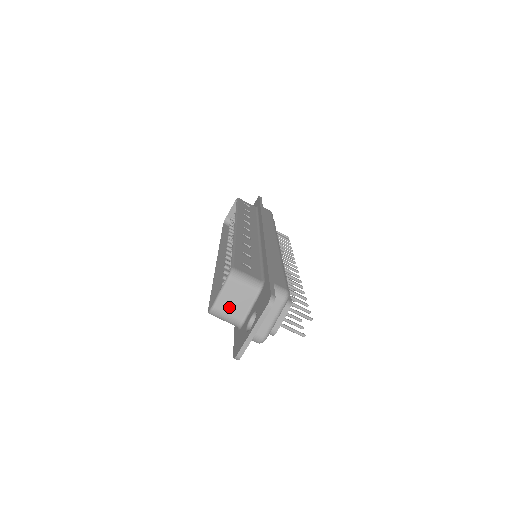
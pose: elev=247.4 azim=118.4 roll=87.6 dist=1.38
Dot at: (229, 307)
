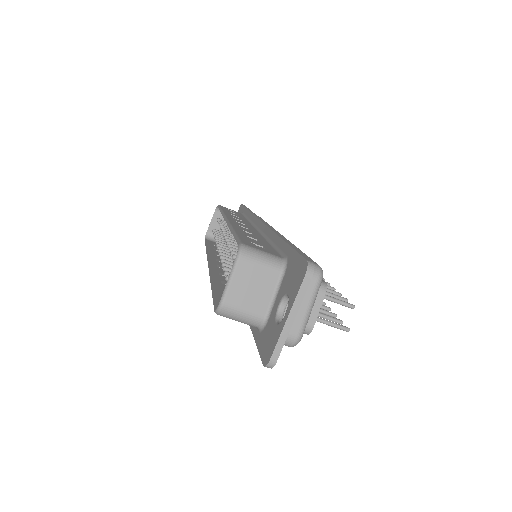
Dot at: (244, 299)
